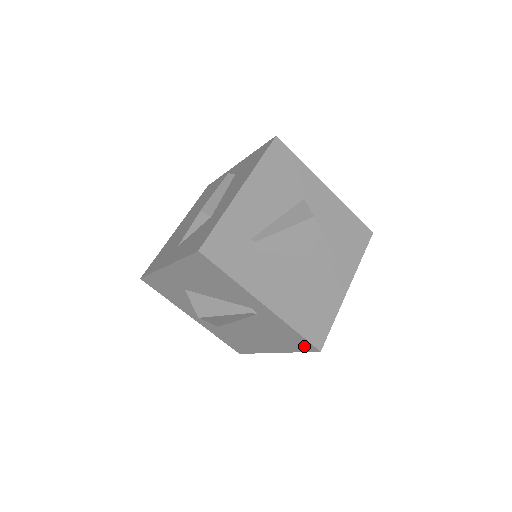
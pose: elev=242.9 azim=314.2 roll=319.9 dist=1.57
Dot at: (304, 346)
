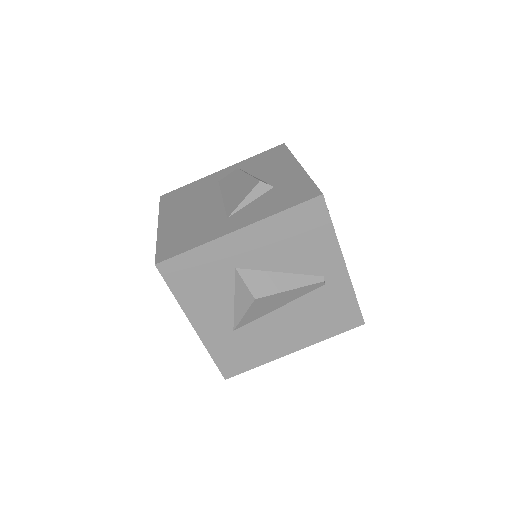
Dot at: (349, 322)
